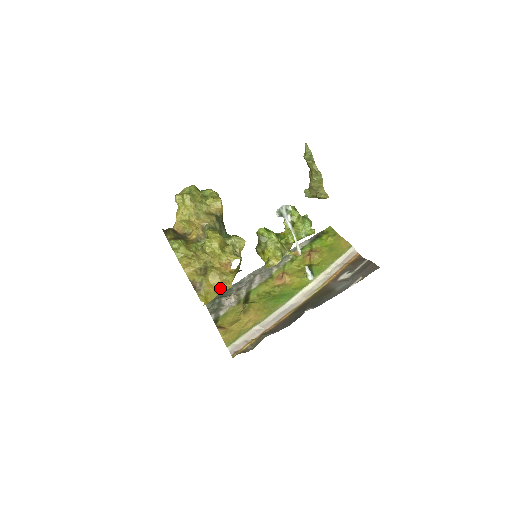
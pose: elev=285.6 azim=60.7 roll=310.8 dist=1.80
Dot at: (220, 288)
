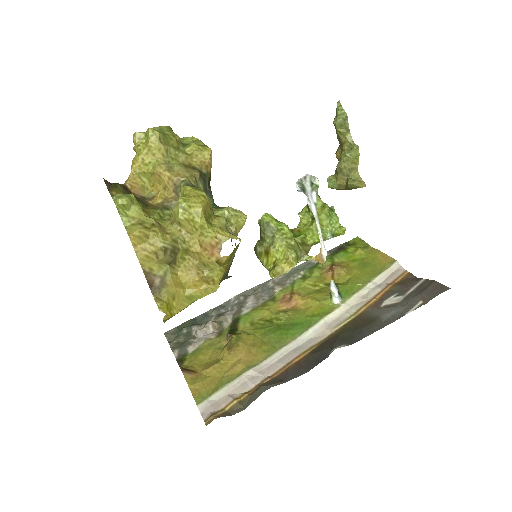
Dot at: (197, 290)
